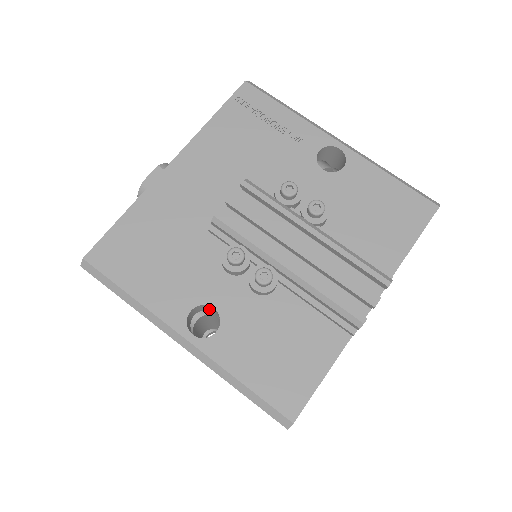
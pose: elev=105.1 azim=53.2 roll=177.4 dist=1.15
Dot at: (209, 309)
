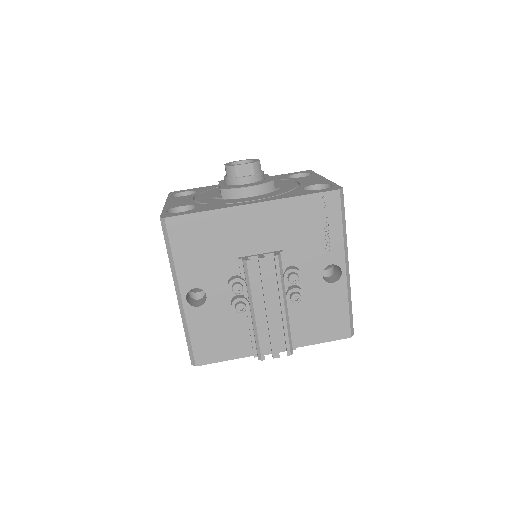
Dot at: occluded
